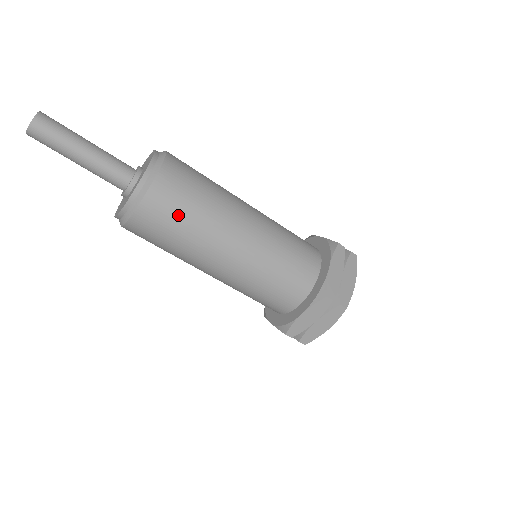
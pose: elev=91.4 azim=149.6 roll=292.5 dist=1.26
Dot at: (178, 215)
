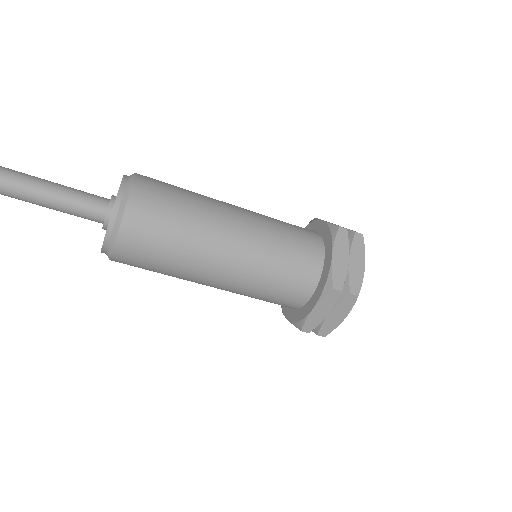
Dot at: (158, 240)
